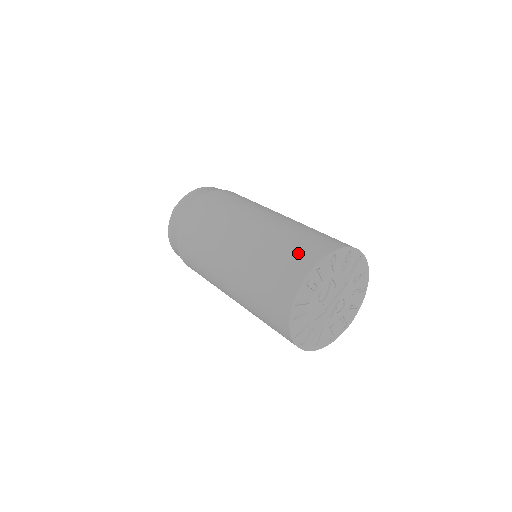
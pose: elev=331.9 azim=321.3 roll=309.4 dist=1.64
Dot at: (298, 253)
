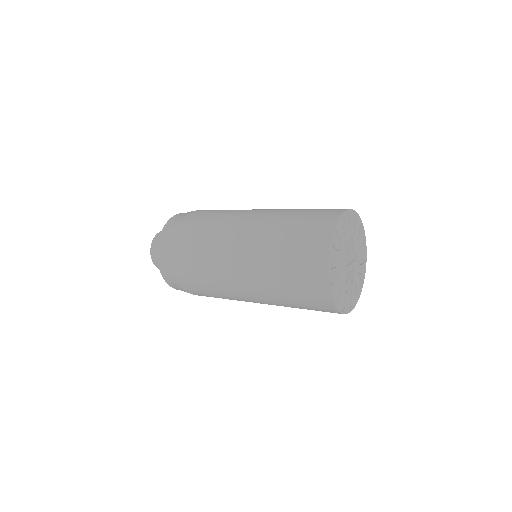
Dot at: (328, 209)
